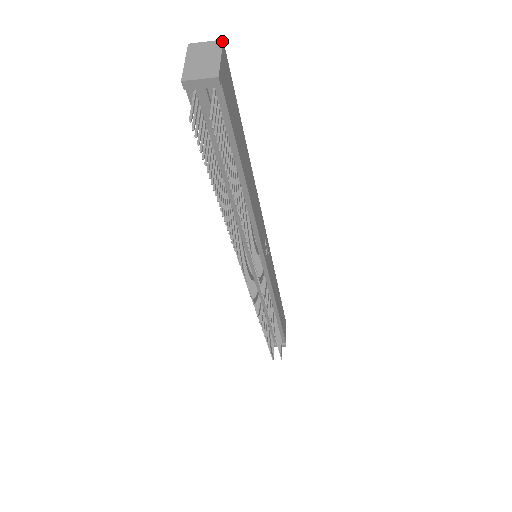
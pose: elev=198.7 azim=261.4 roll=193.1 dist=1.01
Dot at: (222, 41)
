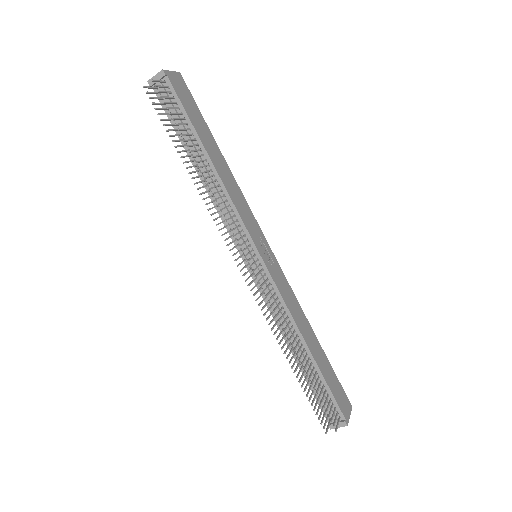
Dot at: (179, 72)
